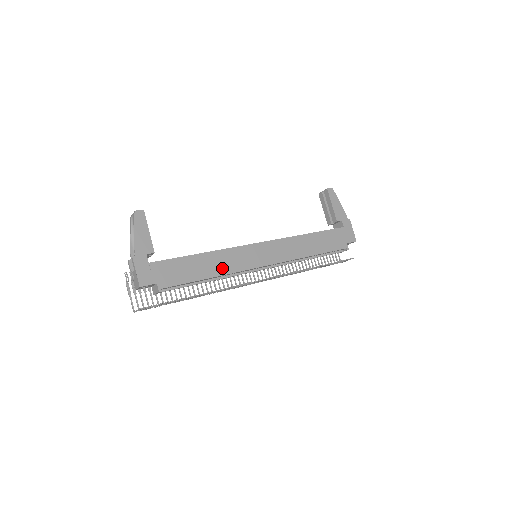
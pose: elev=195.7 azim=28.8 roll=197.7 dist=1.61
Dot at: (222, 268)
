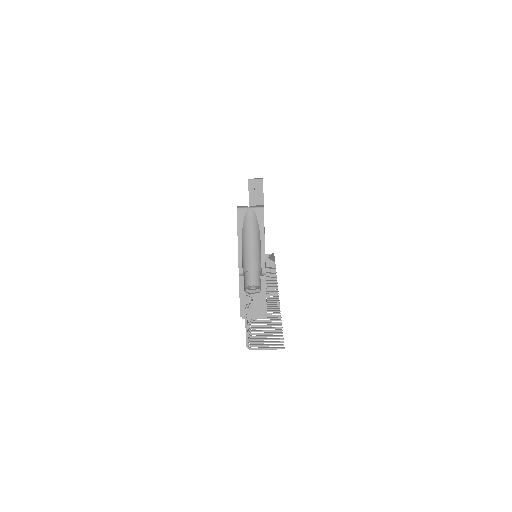
Dot at: occluded
